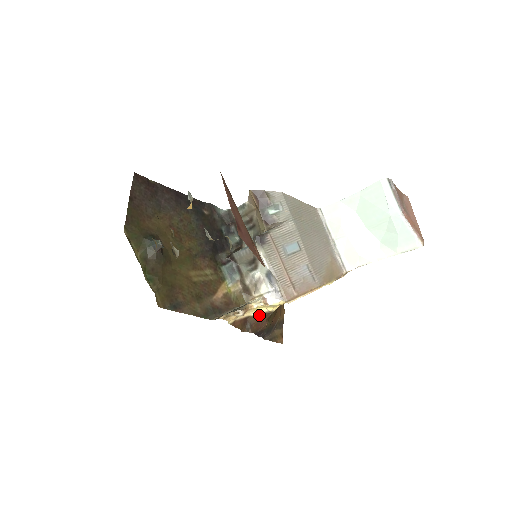
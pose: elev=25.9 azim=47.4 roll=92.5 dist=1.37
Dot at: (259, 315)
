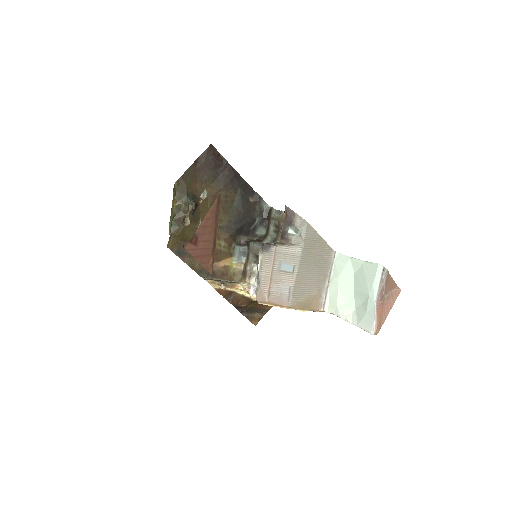
Dot at: (243, 296)
